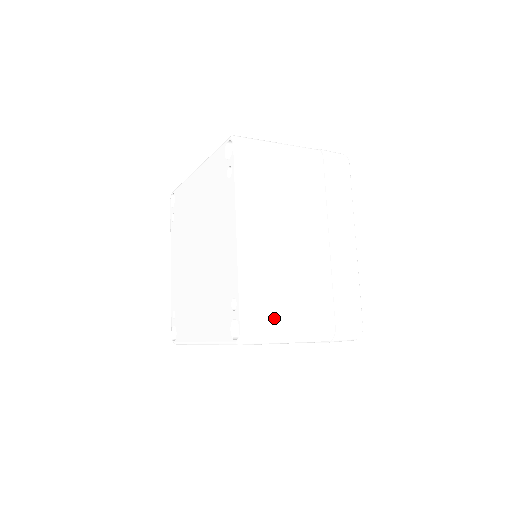
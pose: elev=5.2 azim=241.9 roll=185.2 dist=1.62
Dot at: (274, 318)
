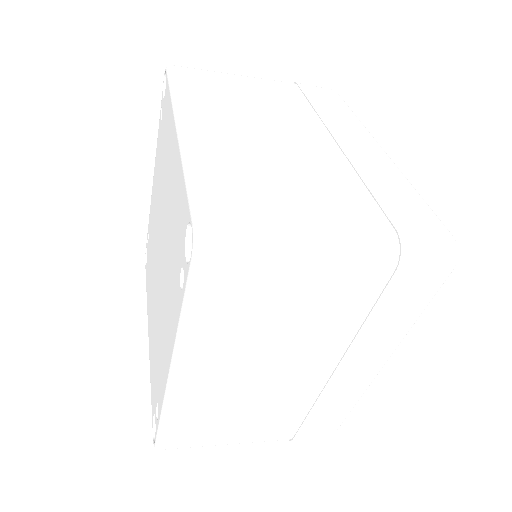
Dot at: (205, 438)
